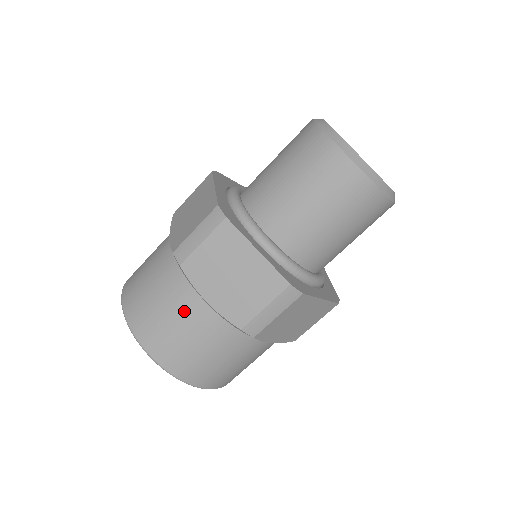
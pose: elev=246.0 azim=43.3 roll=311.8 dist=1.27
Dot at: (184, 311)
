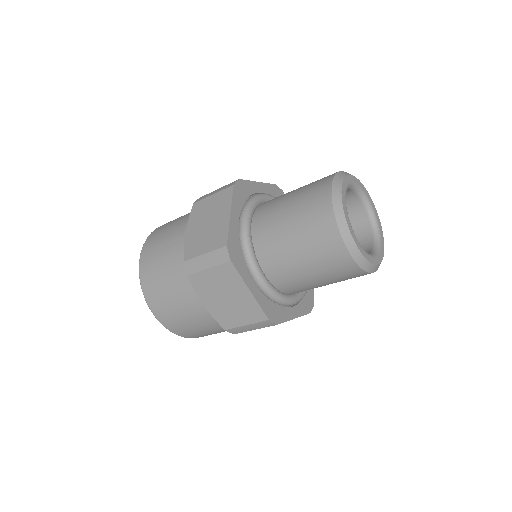
Dot at: (185, 302)
